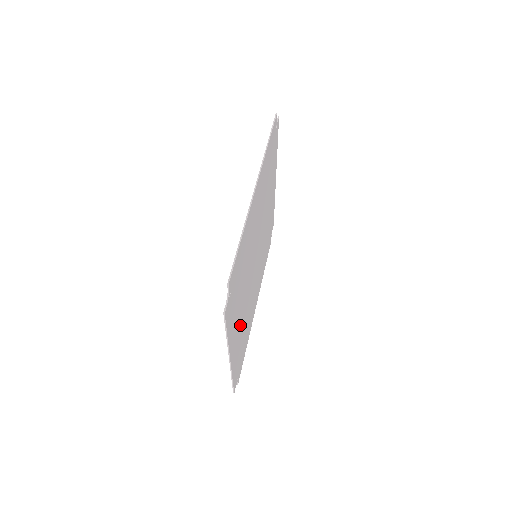
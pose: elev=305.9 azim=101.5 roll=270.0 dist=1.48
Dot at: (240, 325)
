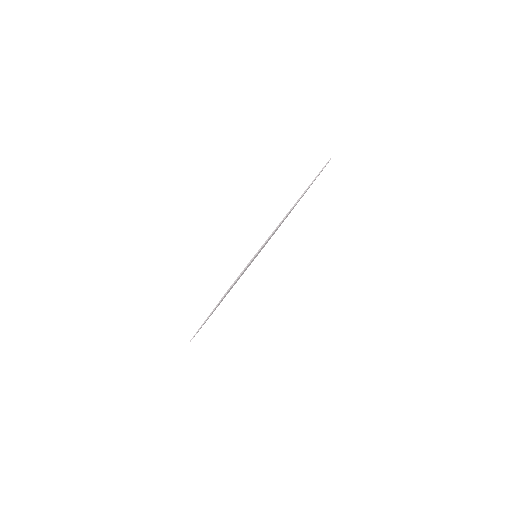
Dot at: occluded
